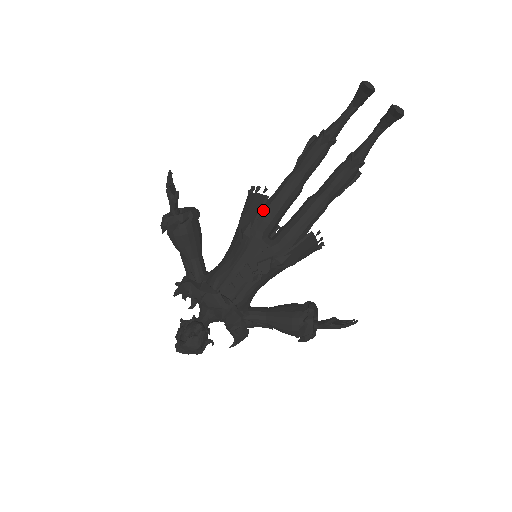
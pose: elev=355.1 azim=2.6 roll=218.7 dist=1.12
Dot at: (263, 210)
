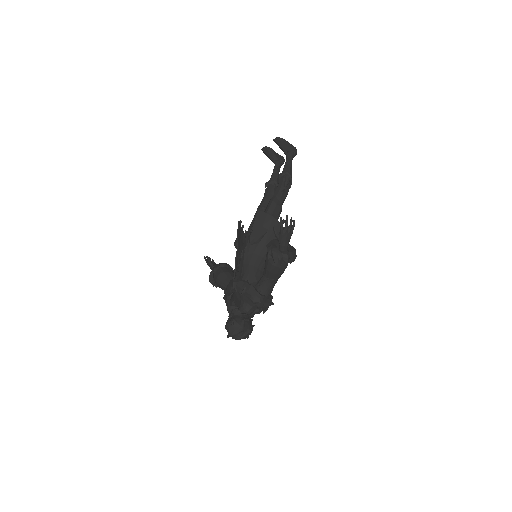
Dot at: occluded
